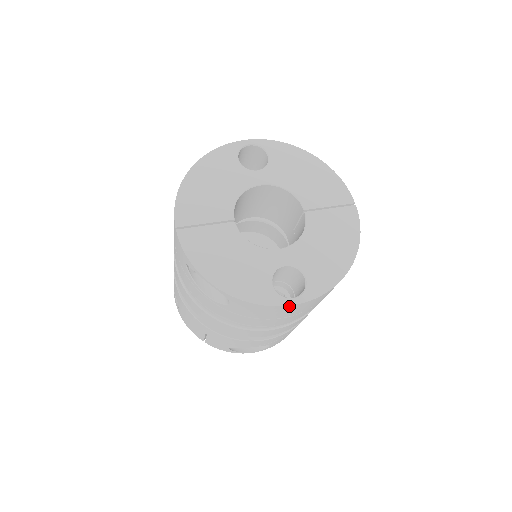
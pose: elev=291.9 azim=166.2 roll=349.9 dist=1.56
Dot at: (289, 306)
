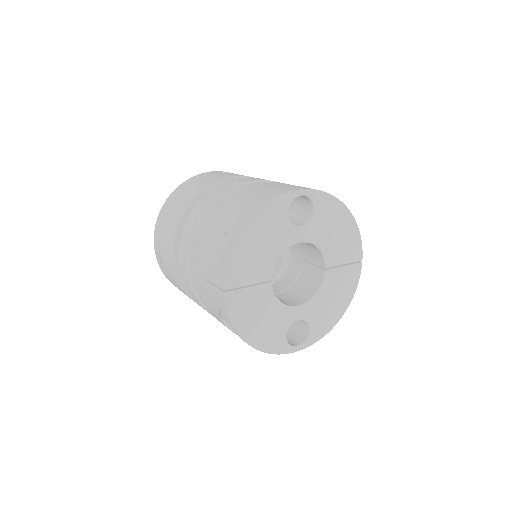
Dot at: (292, 351)
